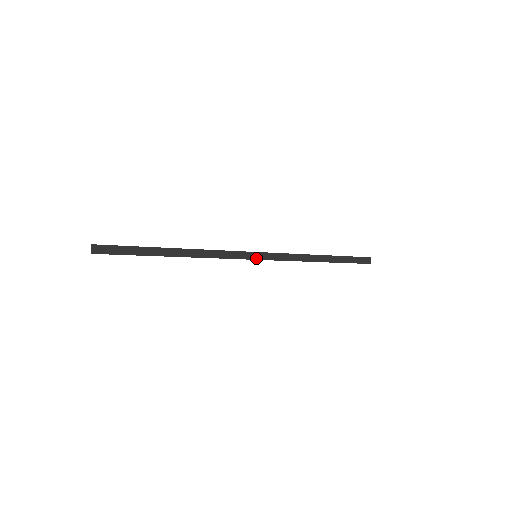
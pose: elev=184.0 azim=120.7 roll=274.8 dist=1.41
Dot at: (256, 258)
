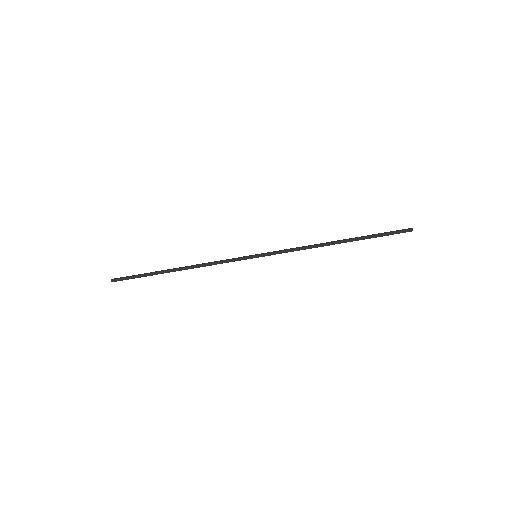
Dot at: (255, 255)
